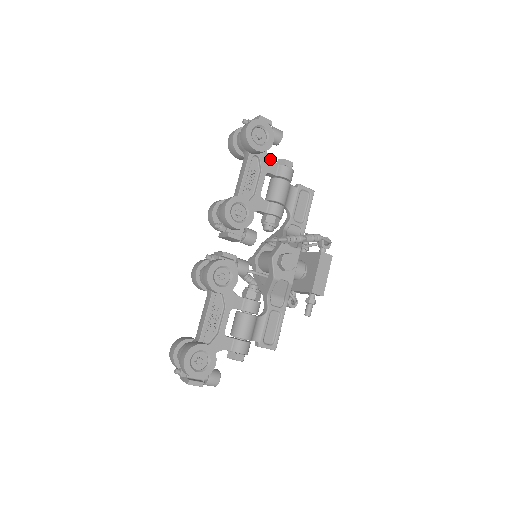
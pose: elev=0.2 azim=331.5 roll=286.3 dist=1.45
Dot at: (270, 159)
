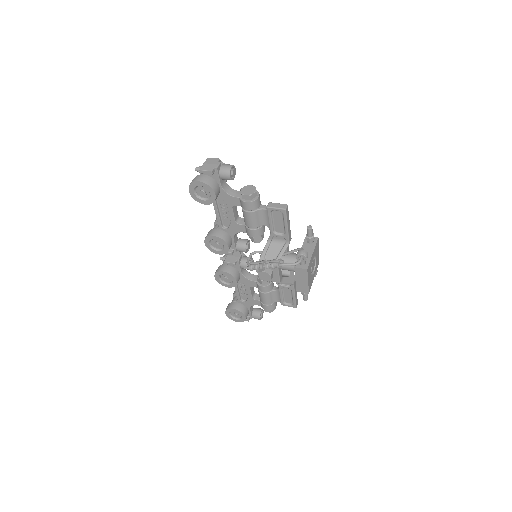
Dot at: (230, 195)
